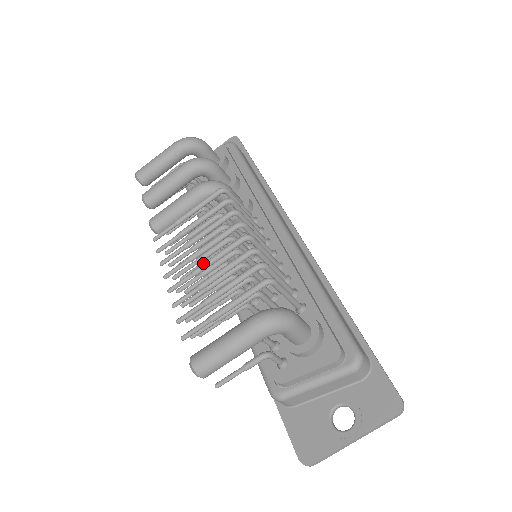
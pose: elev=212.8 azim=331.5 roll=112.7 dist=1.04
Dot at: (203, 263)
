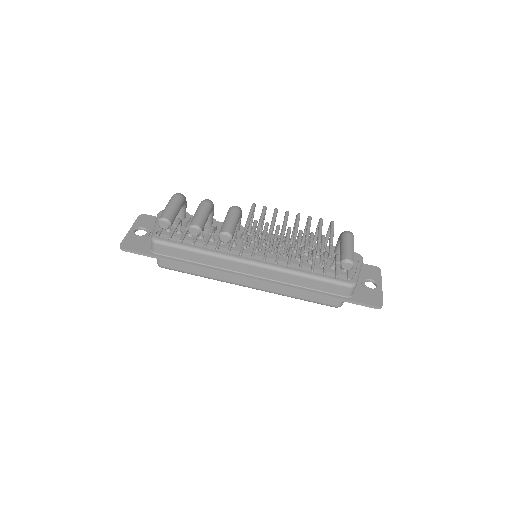
Dot at: (295, 230)
